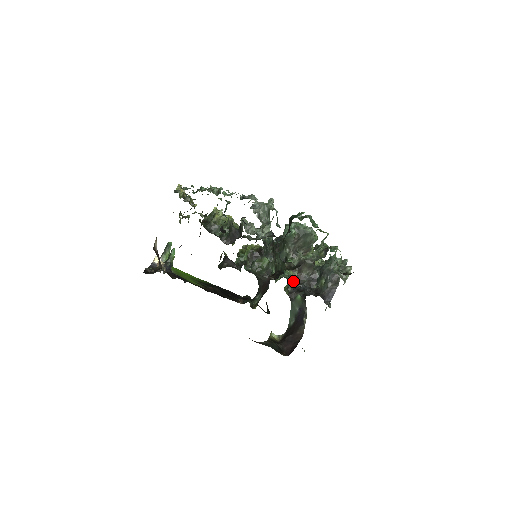
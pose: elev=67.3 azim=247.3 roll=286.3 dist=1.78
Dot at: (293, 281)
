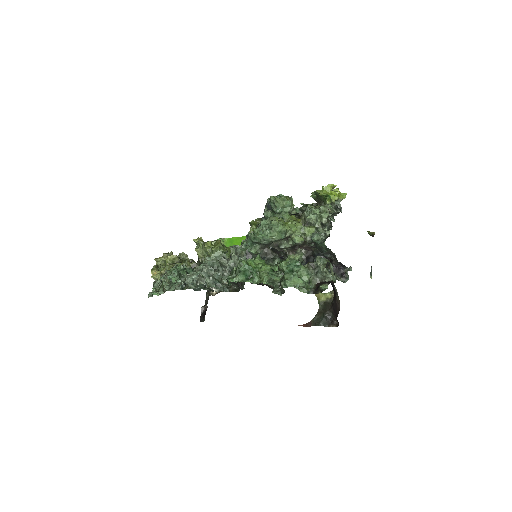
Dot at: occluded
